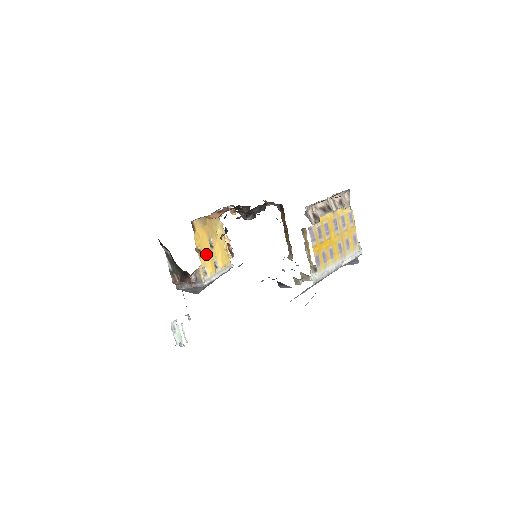
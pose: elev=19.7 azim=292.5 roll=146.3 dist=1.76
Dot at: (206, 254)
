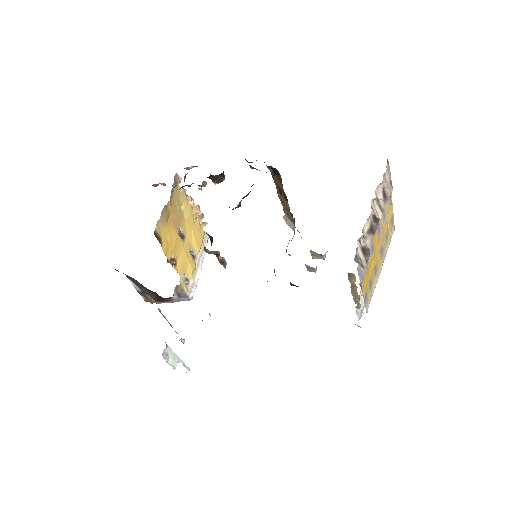
Dot at: (180, 255)
